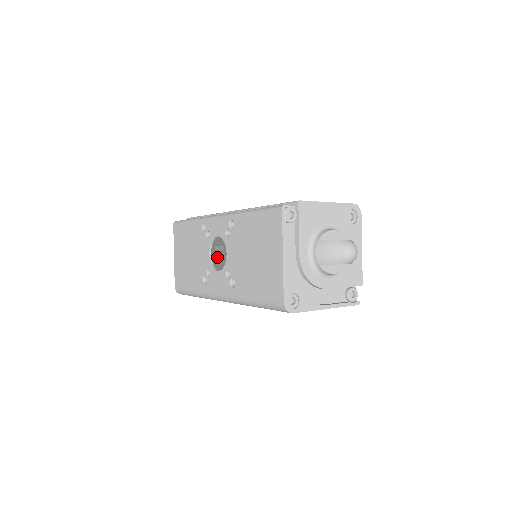
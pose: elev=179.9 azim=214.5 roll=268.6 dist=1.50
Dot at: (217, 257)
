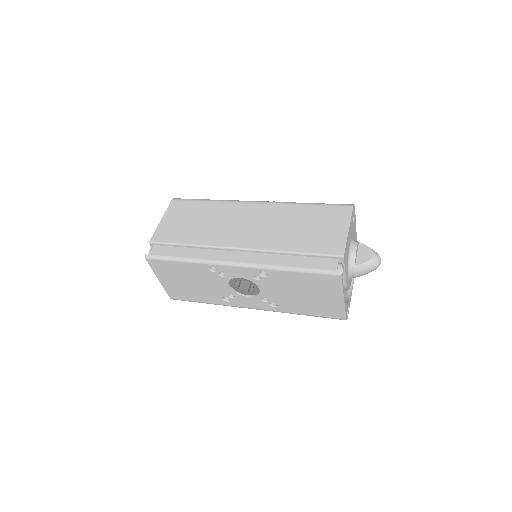
Dot at: (238, 286)
